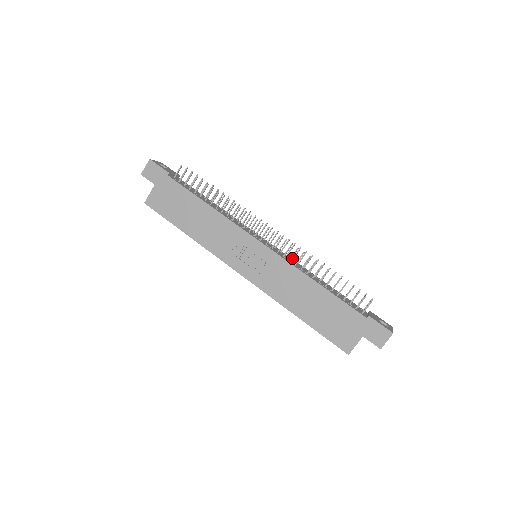
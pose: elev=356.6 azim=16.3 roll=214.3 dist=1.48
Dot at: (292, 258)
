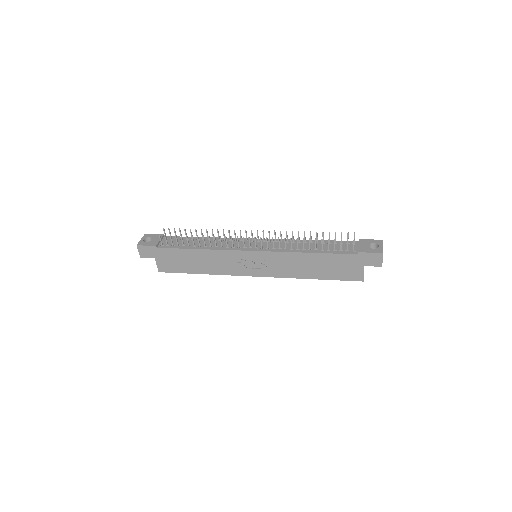
Dot at: (280, 241)
